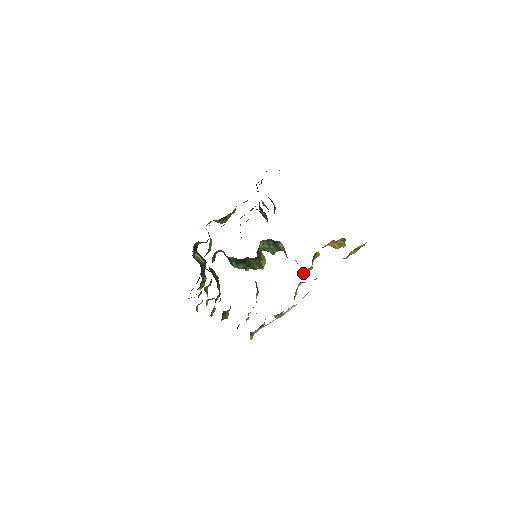
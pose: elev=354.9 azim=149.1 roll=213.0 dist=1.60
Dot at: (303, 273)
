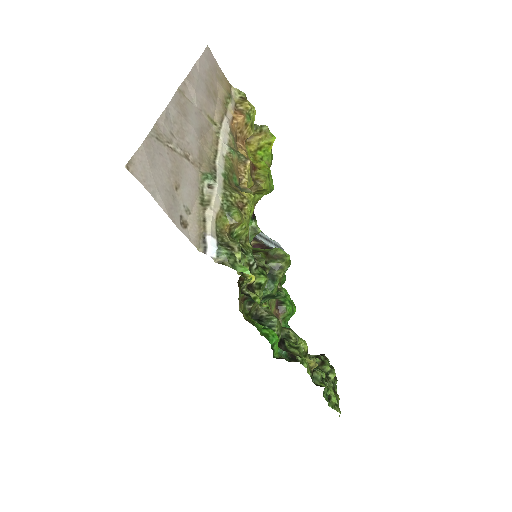
Dot at: (260, 185)
